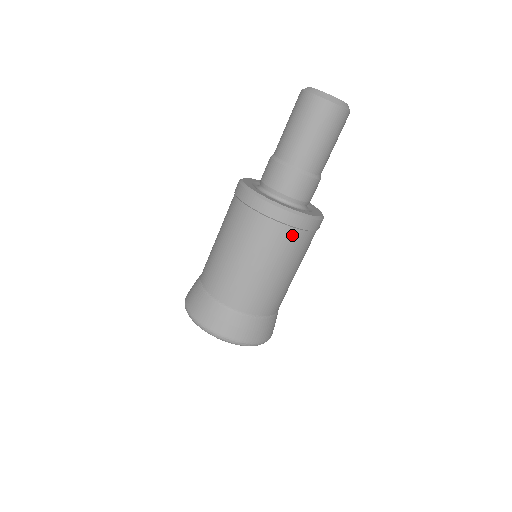
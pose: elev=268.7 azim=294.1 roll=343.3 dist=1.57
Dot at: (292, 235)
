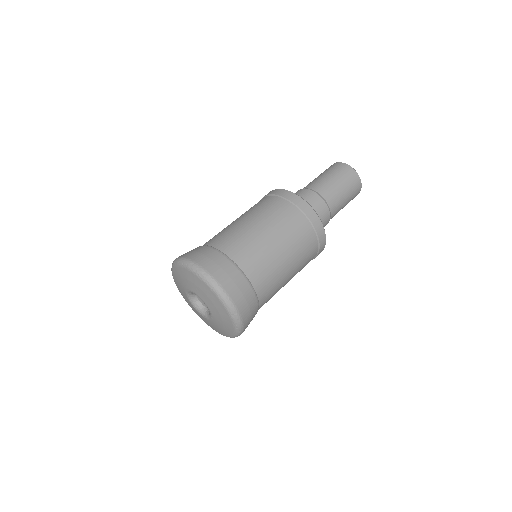
Dot at: (304, 224)
